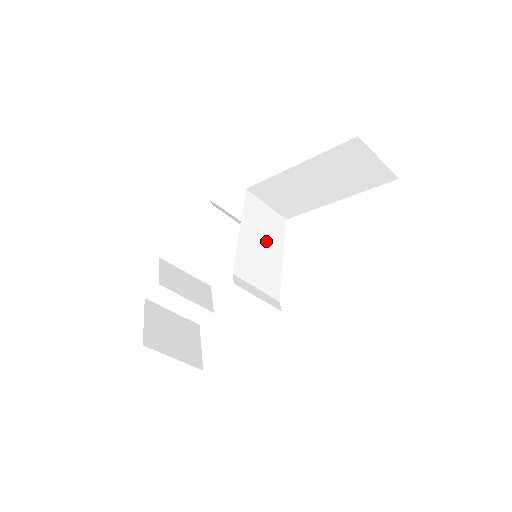
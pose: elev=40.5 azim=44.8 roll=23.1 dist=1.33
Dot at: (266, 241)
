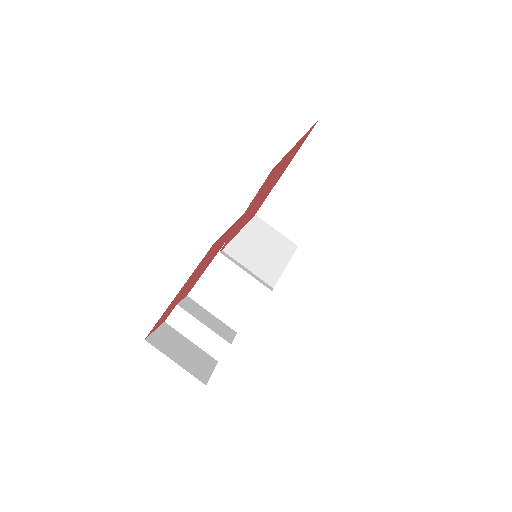
Dot at: (269, 248)
